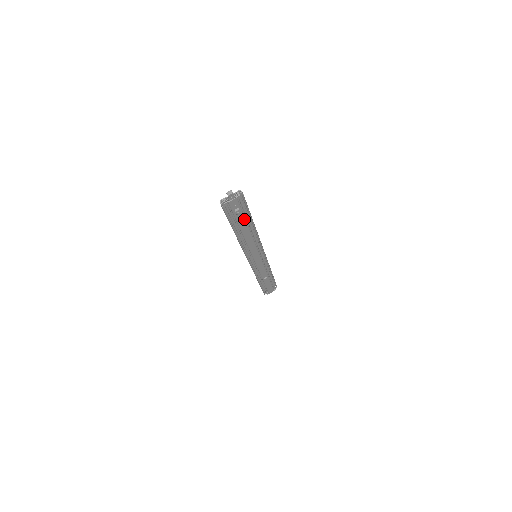
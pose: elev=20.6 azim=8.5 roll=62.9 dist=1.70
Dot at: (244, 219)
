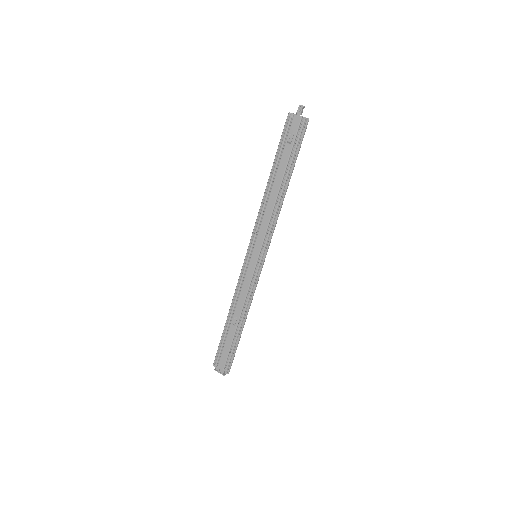
Dot at: (287, 161)
